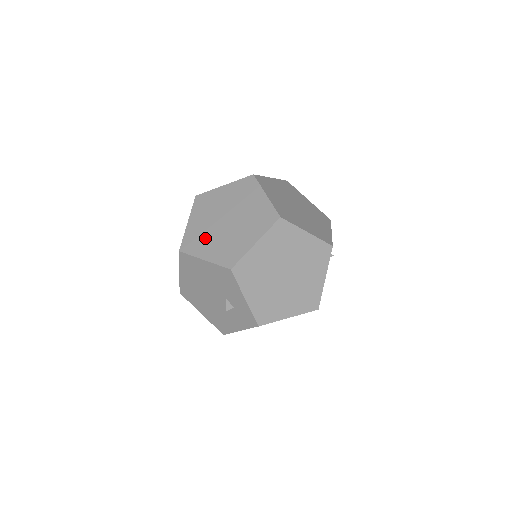
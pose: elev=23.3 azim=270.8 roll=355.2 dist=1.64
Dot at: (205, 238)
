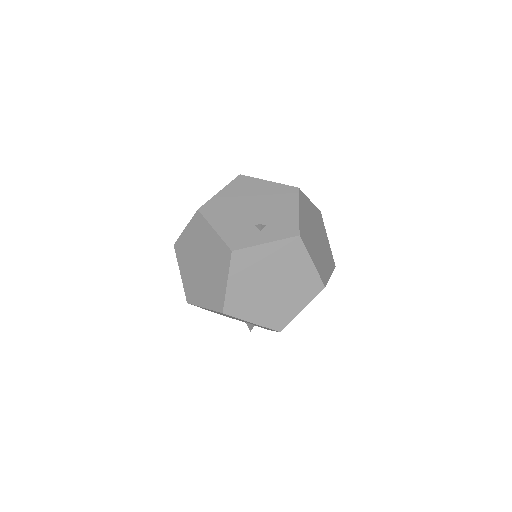
Dot at: (251, 302)
